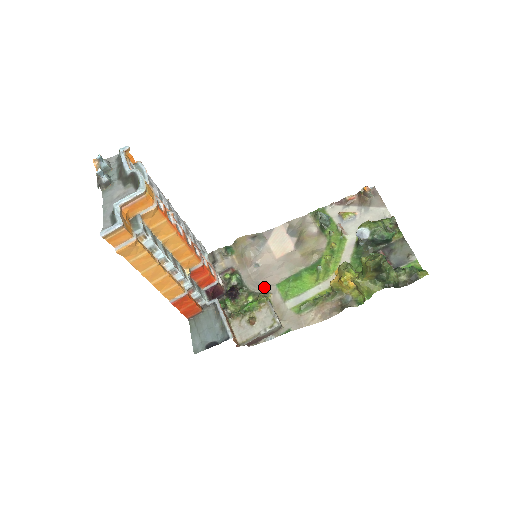
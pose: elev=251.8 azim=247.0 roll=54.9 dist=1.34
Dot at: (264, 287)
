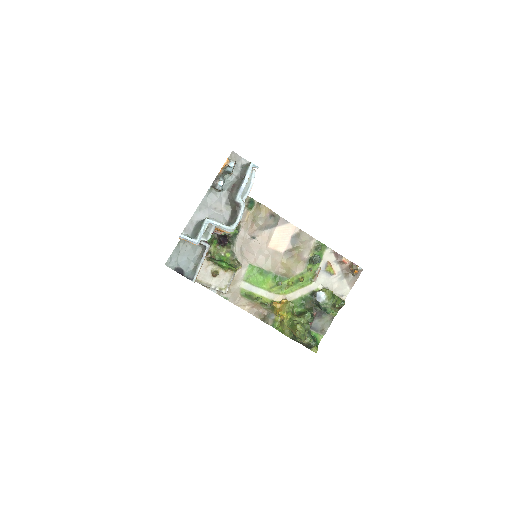
Dot at: (242, 257)
